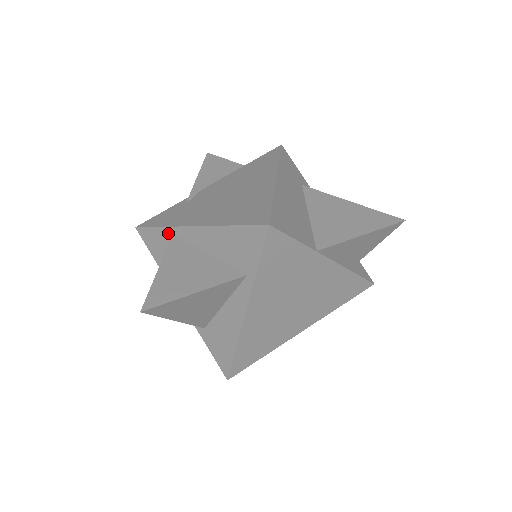
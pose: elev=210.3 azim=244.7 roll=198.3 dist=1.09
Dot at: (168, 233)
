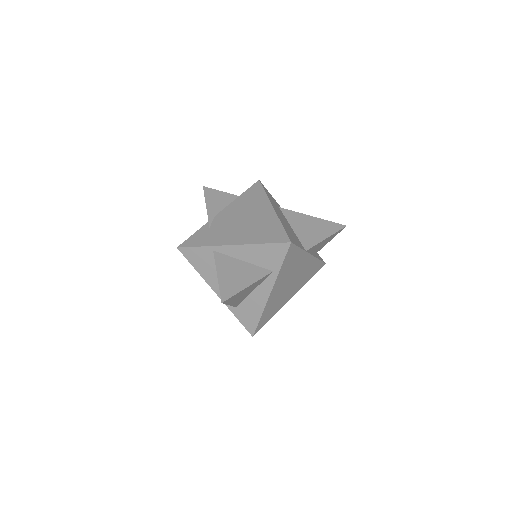
Dot at: (209, 250)
